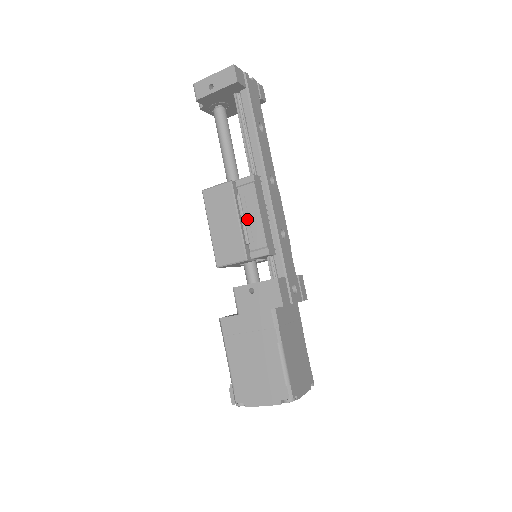
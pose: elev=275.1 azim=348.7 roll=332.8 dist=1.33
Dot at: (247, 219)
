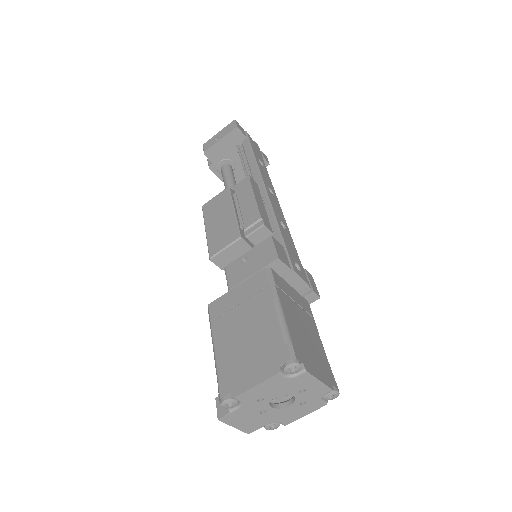
Dot at: (242, 206)
